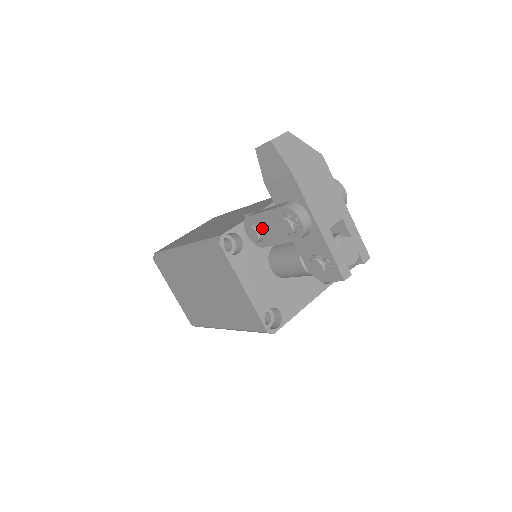
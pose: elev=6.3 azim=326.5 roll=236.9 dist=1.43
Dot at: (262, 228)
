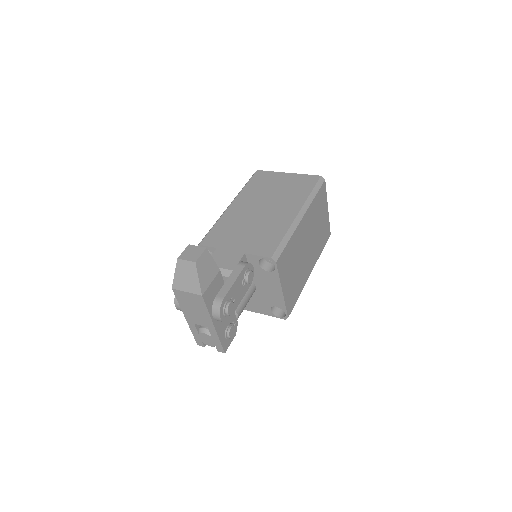
Dot at: occluded
